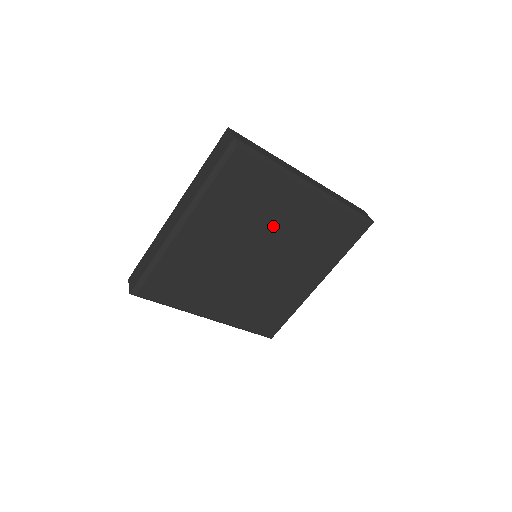
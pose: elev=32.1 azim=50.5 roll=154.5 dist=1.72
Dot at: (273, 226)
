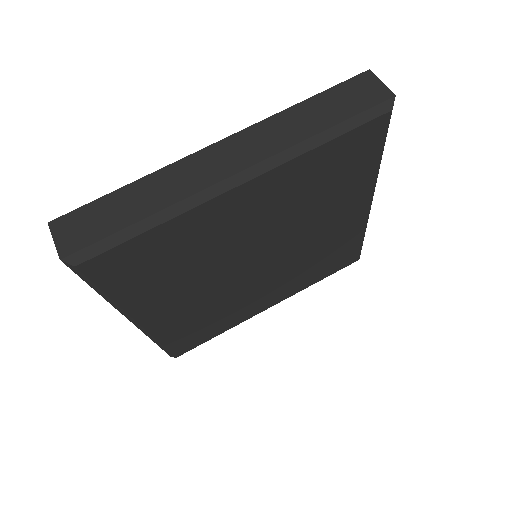
Dot at: (310, 228)
